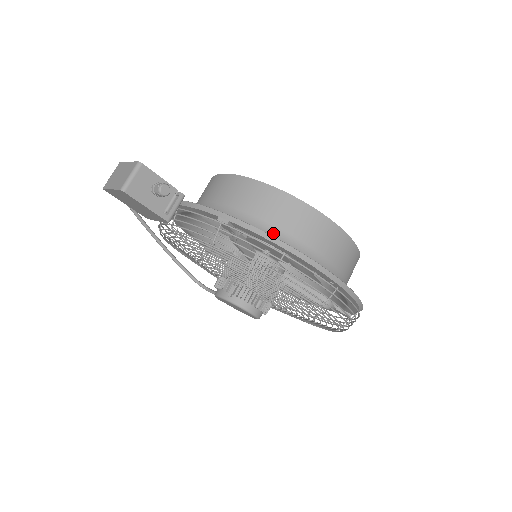
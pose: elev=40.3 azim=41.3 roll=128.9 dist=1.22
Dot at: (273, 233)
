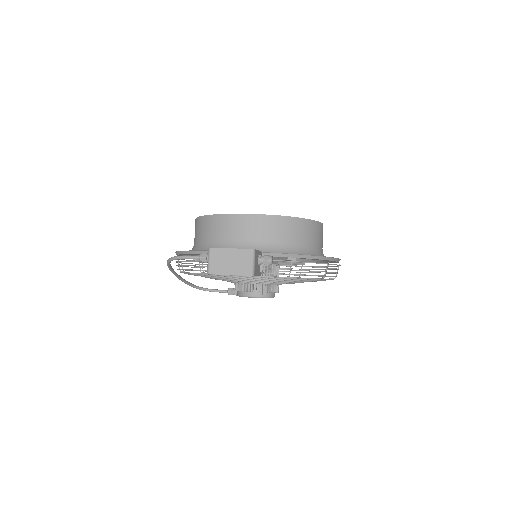
Dot at: (307, 249)
